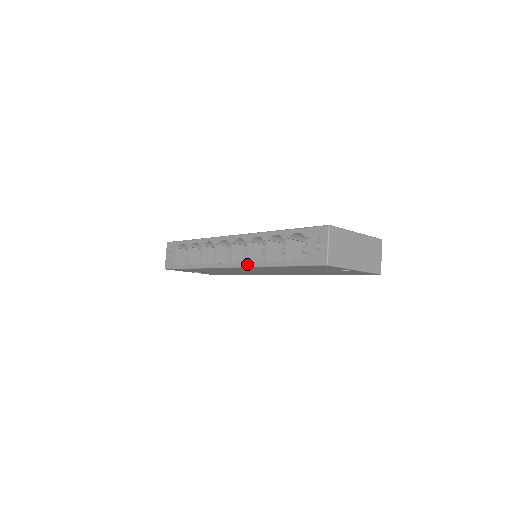
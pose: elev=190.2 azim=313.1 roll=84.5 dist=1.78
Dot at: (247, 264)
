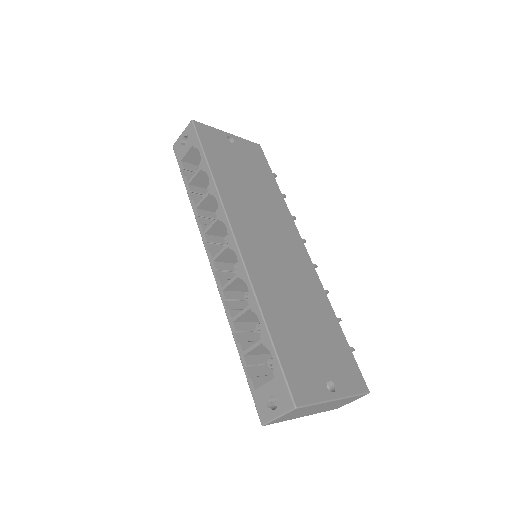
Dot at: (221, 292)
